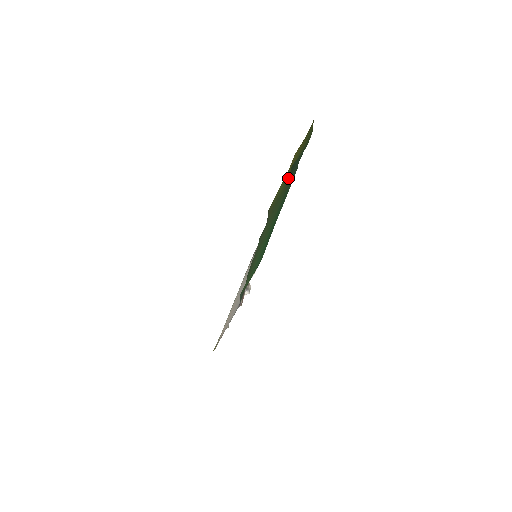
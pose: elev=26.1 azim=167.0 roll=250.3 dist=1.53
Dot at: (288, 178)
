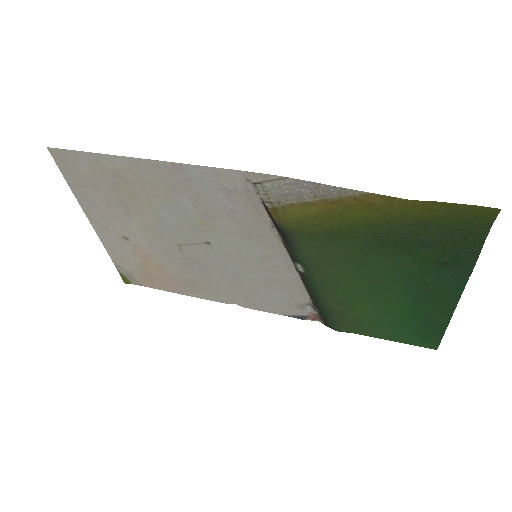
Dot at: (379, 228)
